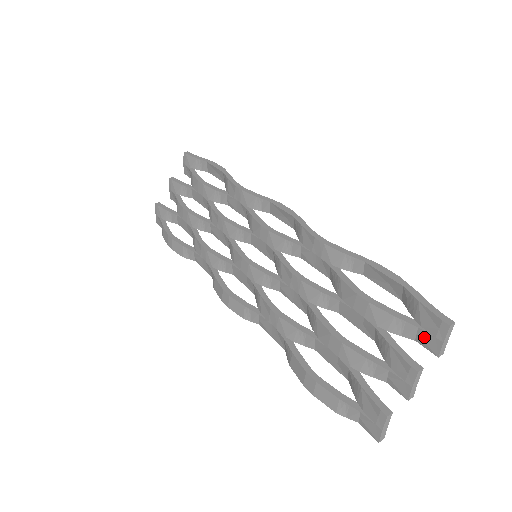
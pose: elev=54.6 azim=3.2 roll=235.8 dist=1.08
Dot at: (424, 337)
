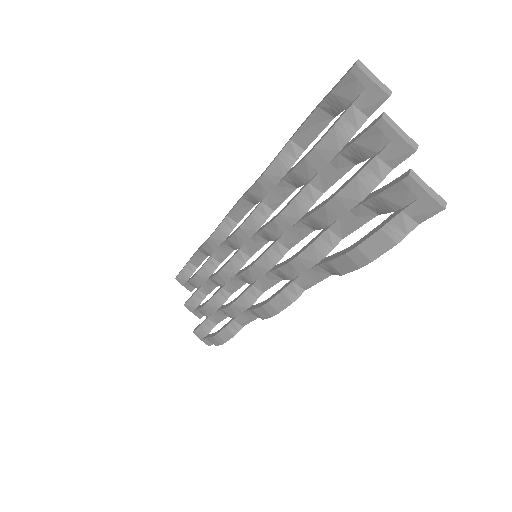
Dot at: (364, 103)
